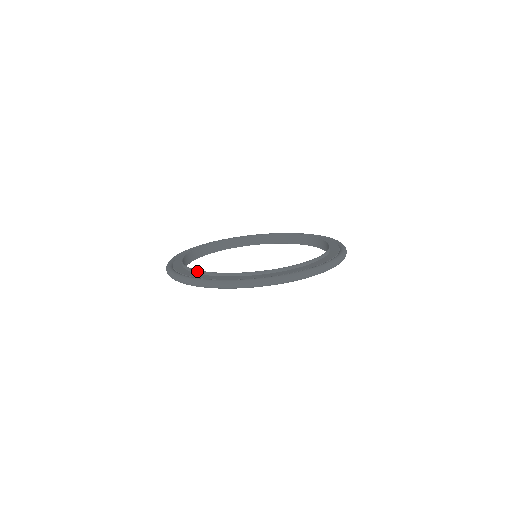
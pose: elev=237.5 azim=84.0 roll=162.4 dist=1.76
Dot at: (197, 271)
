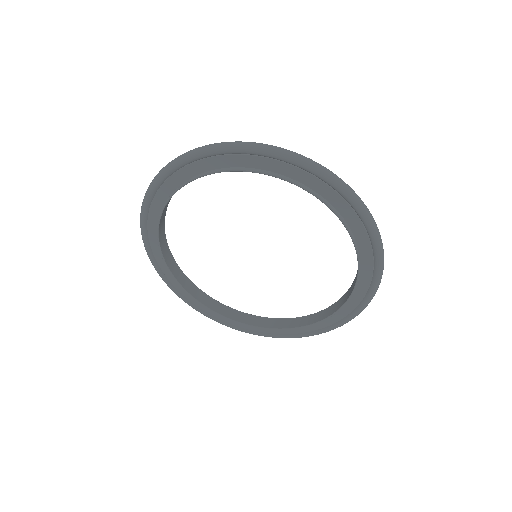
Dot at: occluded
